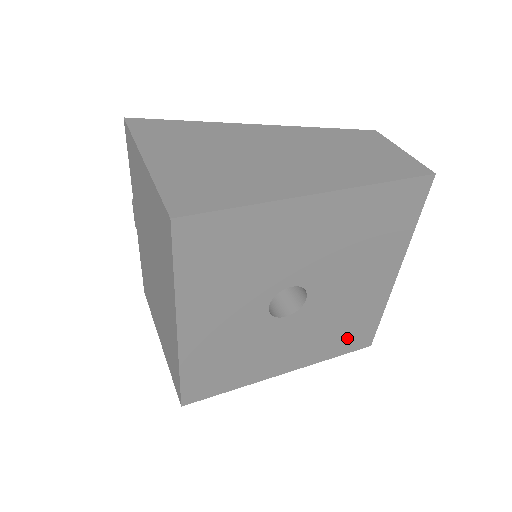
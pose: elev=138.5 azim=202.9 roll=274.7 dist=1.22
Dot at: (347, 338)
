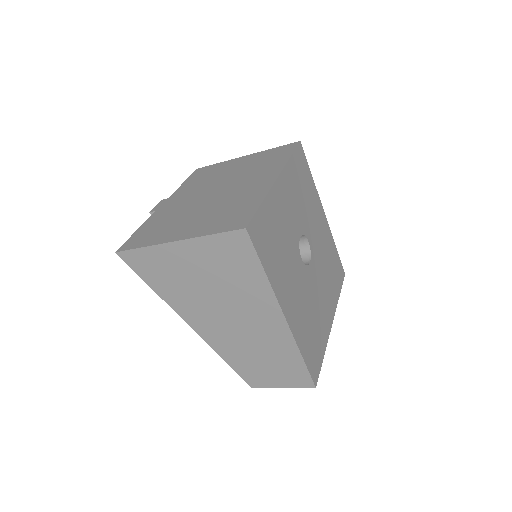
Dot at: (311, 346)
